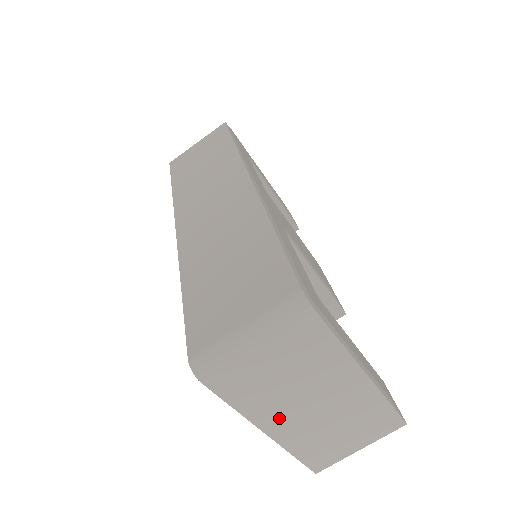
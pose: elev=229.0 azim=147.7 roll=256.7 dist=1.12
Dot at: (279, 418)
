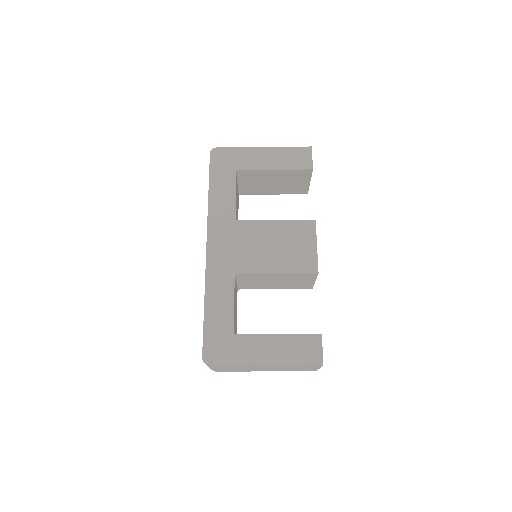
Dot at: (261, 370)
